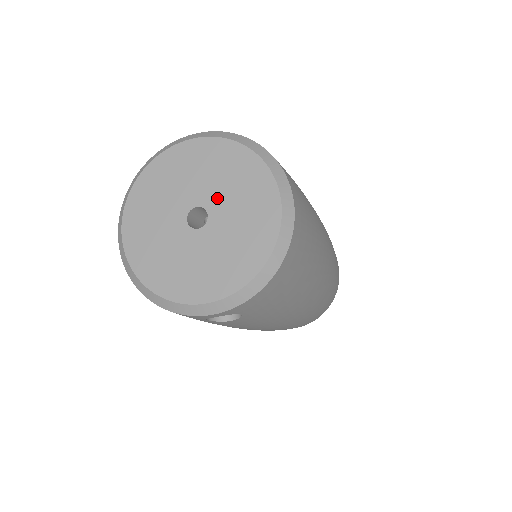
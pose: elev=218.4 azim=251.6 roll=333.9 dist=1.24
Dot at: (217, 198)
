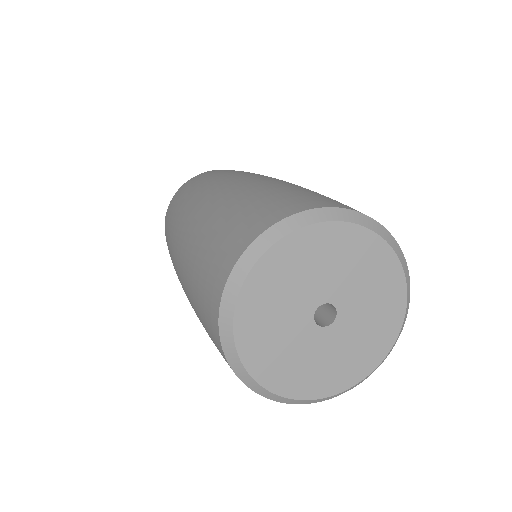
Dot at: (353, 313)
